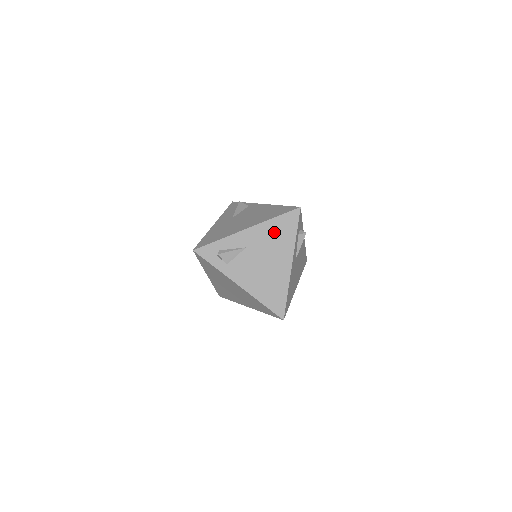
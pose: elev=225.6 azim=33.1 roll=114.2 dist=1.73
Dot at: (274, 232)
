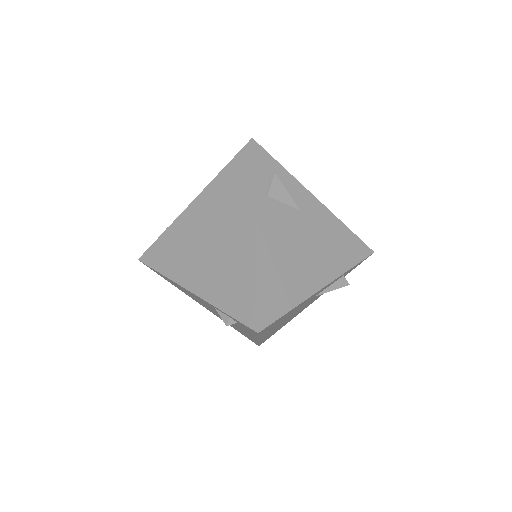
Dot at: (336, 237)
